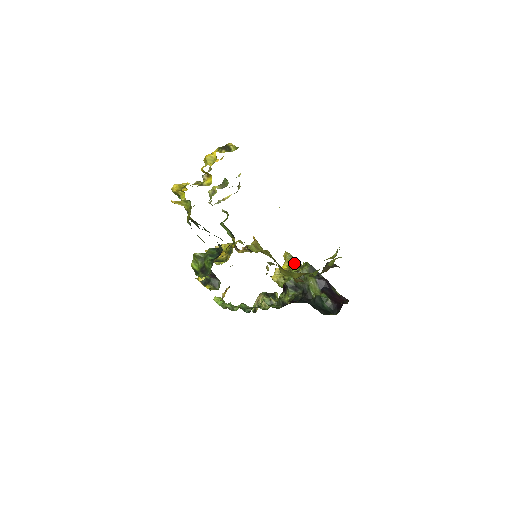
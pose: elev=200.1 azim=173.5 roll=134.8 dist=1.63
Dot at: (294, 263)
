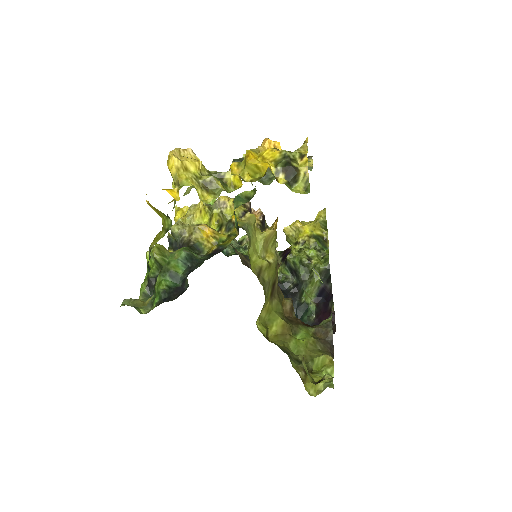
Dot at: (322, 231)
